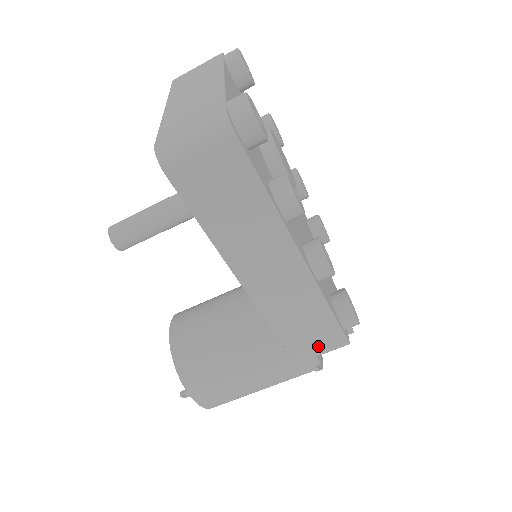
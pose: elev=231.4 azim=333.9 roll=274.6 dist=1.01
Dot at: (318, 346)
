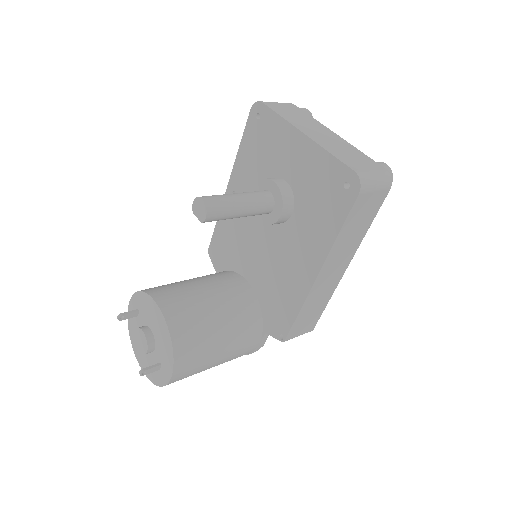
Dot at: (303, 329)
